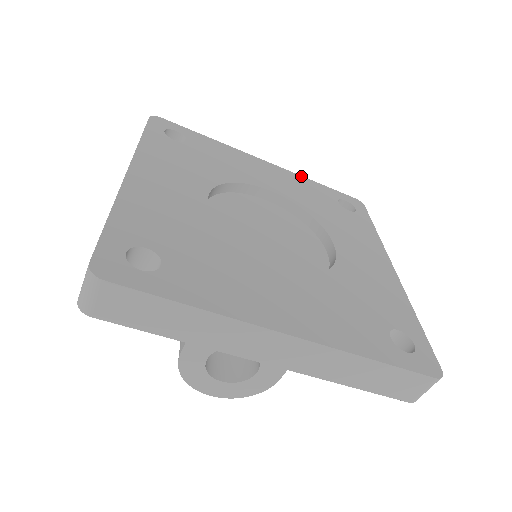
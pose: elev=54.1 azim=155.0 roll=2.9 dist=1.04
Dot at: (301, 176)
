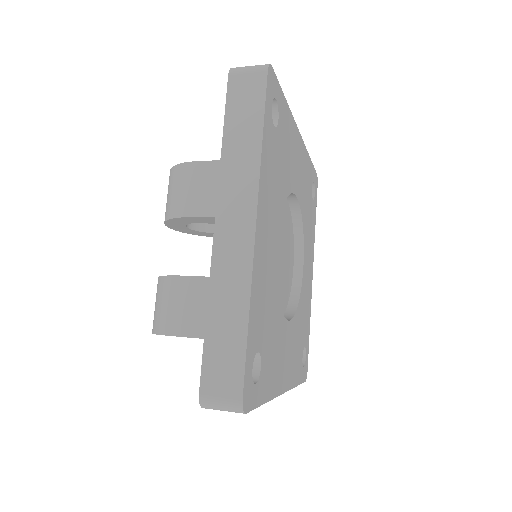
Dot at: (307, 152)
